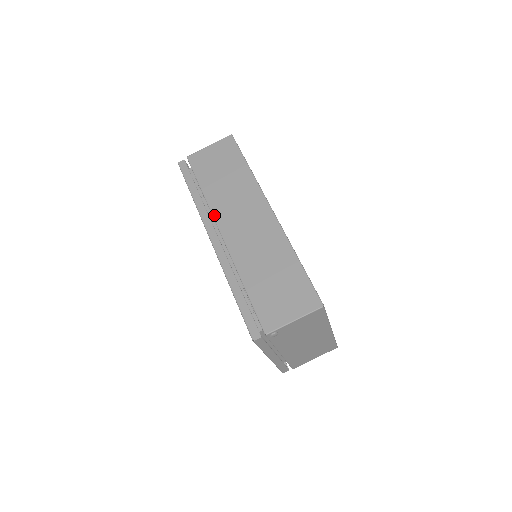
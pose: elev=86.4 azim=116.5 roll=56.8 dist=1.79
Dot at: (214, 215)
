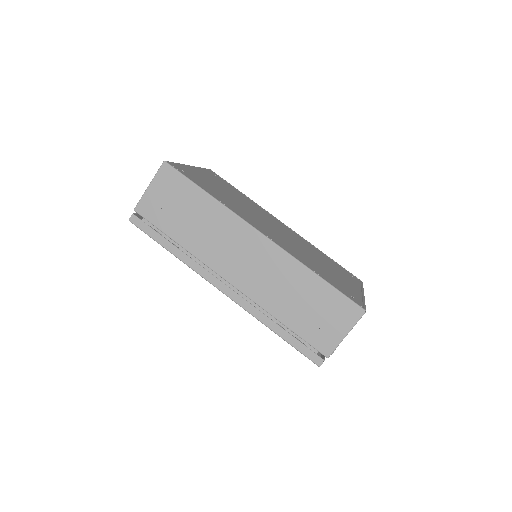
Dot at: (208, 265)
